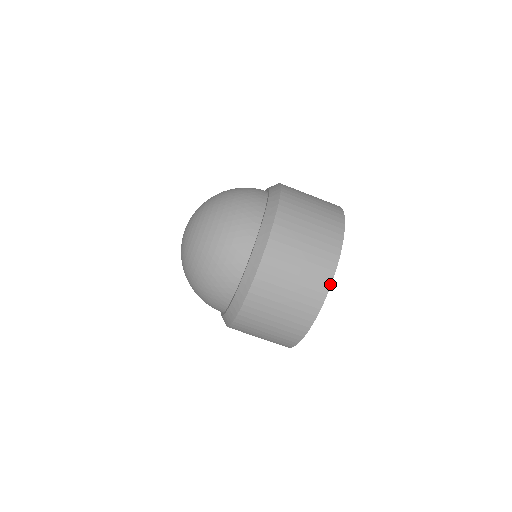
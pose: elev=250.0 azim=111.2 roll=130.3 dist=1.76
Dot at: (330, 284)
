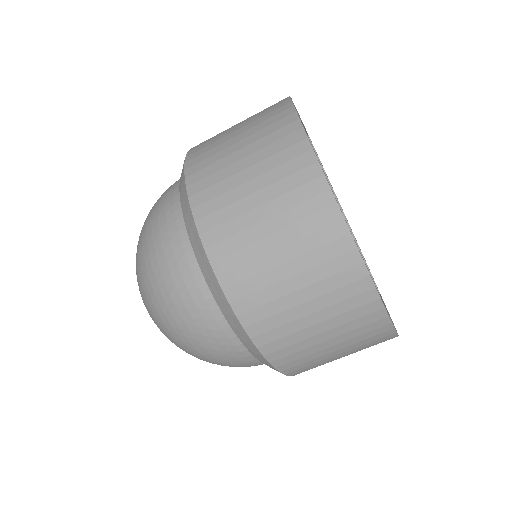
Dot at: (395, 335)
